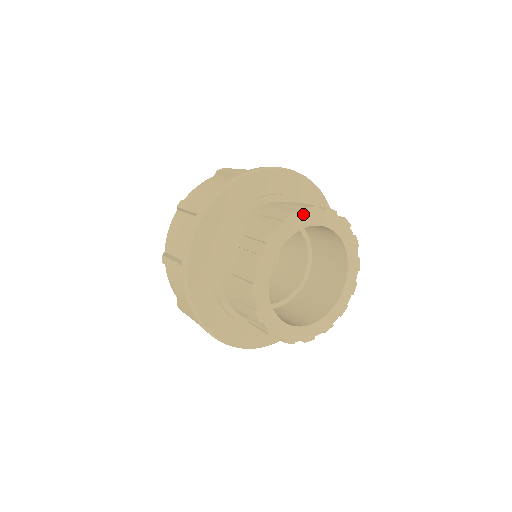
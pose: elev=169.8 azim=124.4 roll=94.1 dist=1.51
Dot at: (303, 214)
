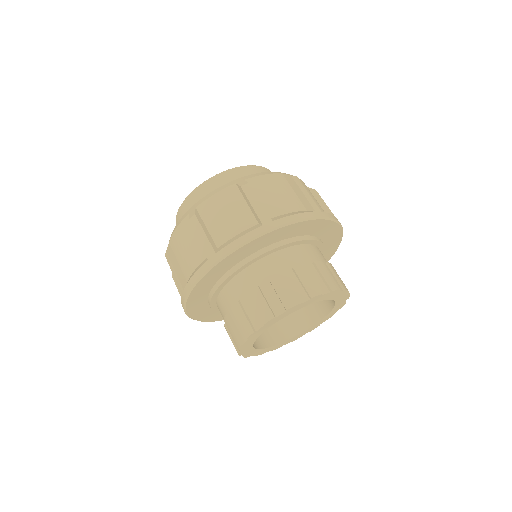
Dot at: (306, 302)
